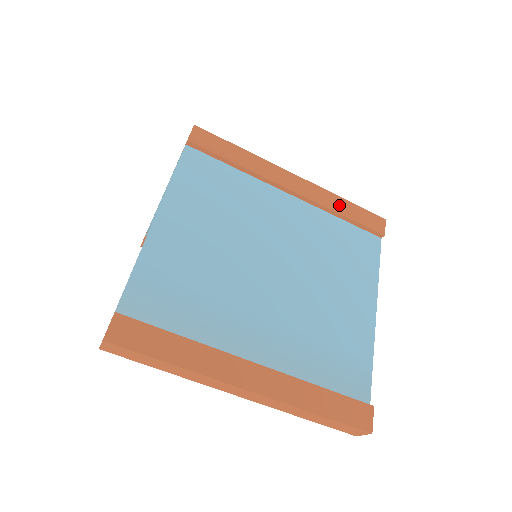
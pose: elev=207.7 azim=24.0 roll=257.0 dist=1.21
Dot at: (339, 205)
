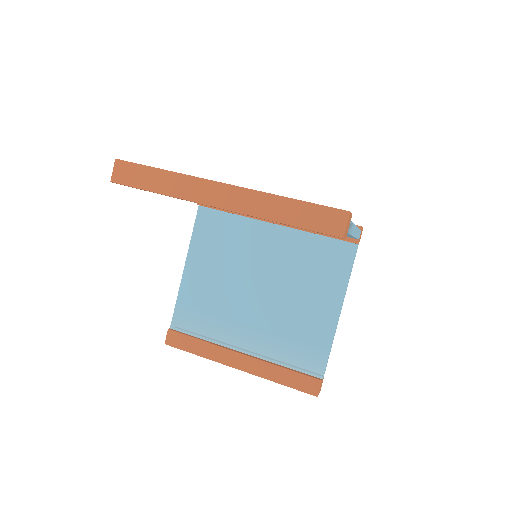
Dot at: occluded
